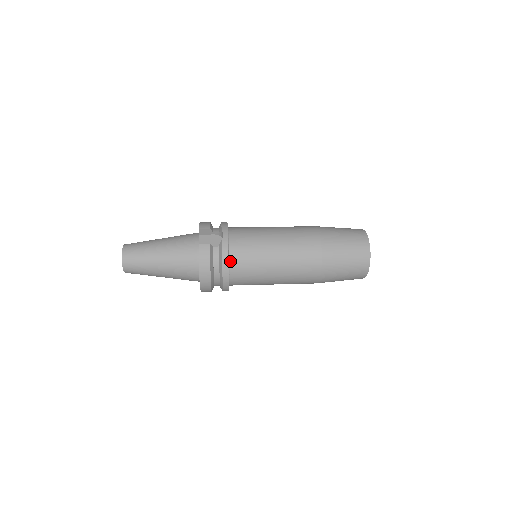
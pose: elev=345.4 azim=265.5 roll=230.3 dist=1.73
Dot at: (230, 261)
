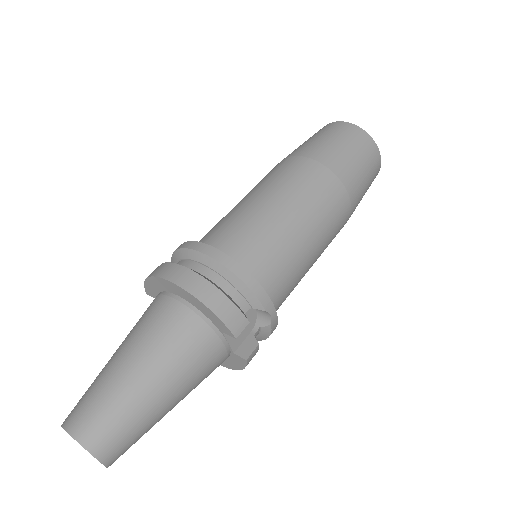
Dot at: occluded
